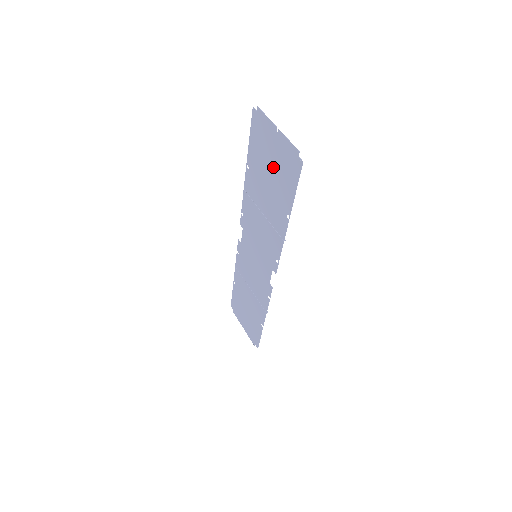
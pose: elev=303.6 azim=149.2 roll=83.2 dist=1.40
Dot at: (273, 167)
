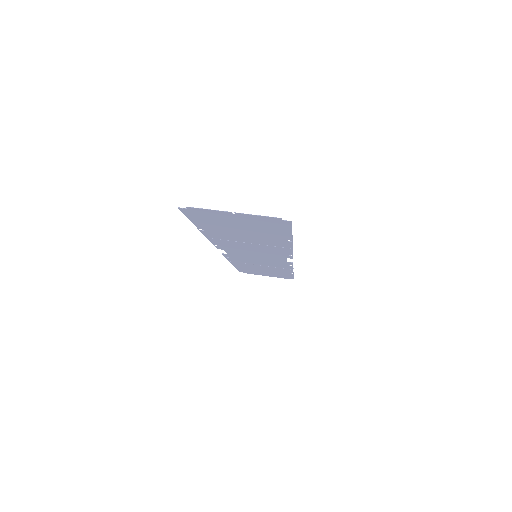
Dot at: (244, 227)
